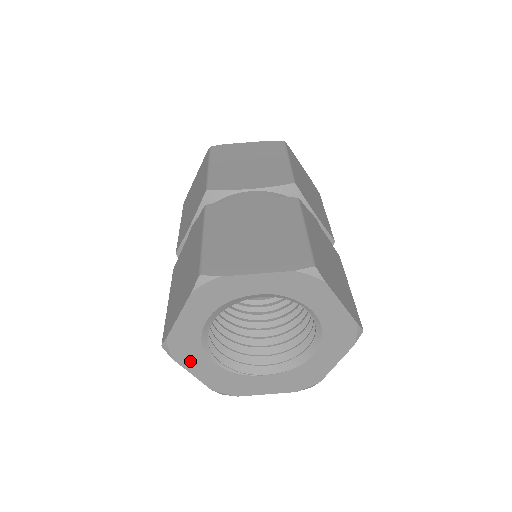
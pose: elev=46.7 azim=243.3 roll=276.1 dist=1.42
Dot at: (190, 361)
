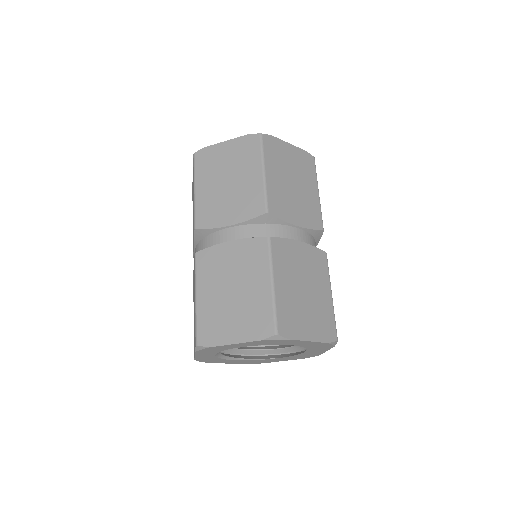
Dot at: (218, 361)
